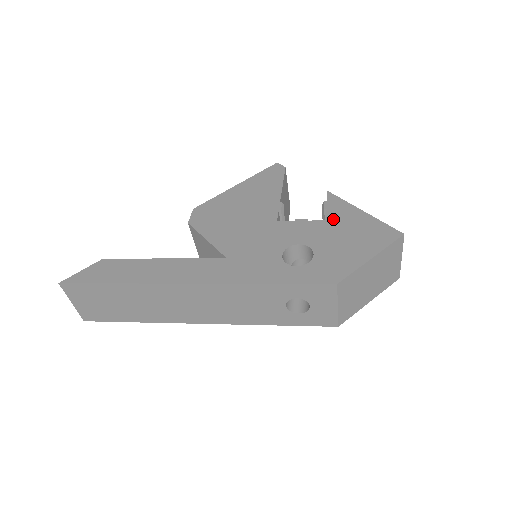
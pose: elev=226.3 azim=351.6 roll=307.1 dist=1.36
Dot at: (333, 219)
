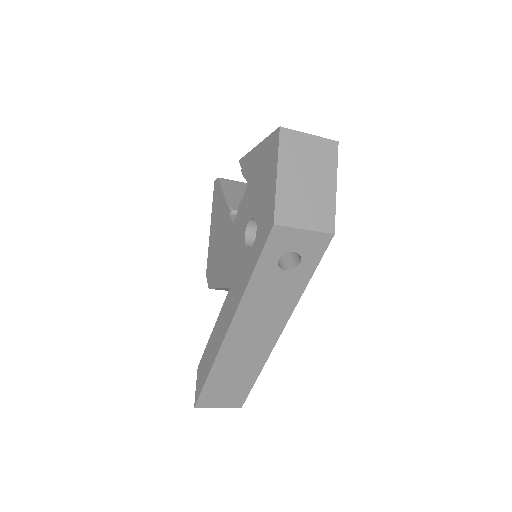
Dot at: (250, 178)
